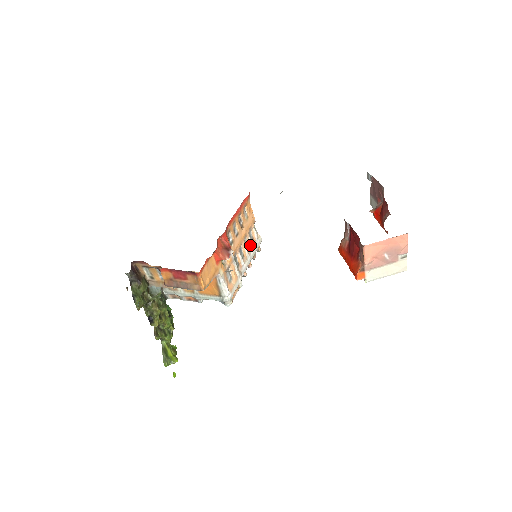
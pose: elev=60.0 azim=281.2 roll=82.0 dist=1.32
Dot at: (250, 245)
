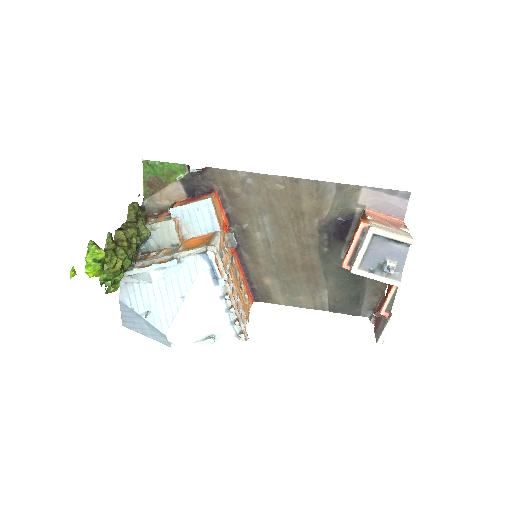
Dot at: (239, 310)
